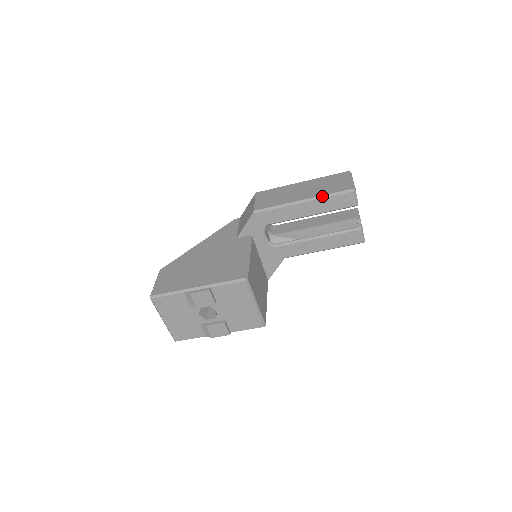
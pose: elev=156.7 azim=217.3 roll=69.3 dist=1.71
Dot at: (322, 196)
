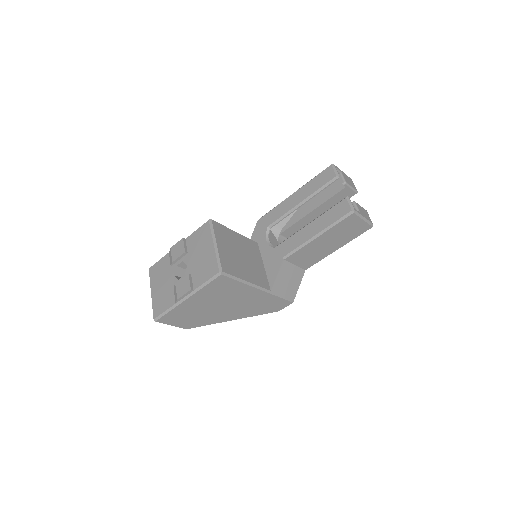
Dot at: (308, 182)
